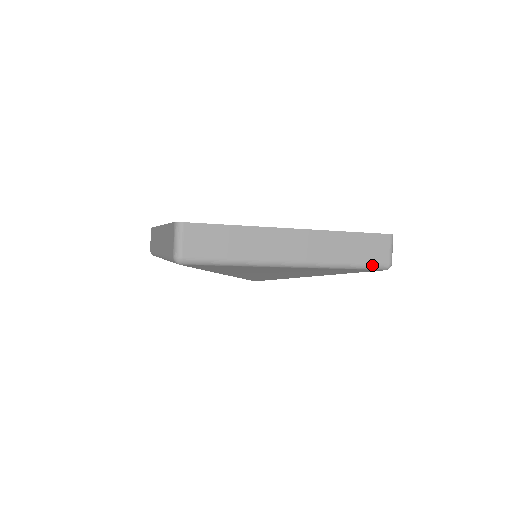
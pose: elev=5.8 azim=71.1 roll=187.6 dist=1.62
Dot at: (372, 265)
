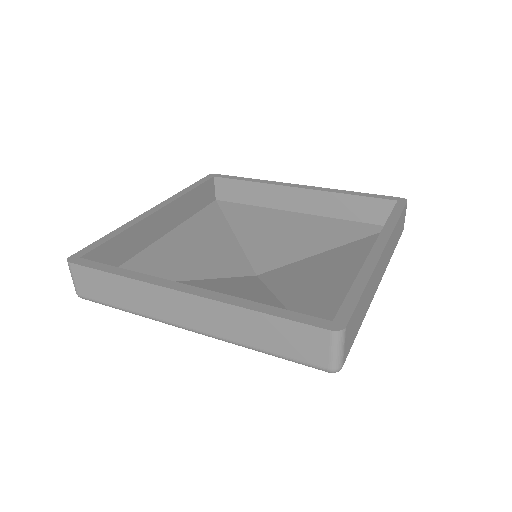
Dot at: (299, 362)
